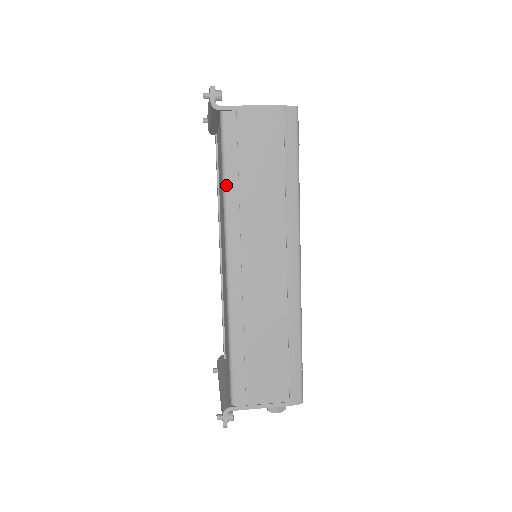
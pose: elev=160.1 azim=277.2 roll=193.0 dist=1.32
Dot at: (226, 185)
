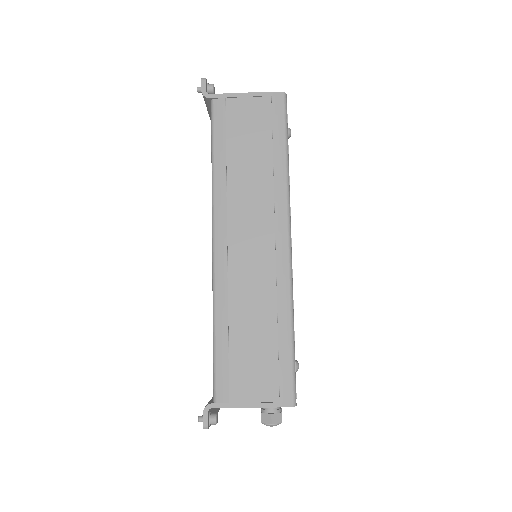
Dot at: (214, 166)
